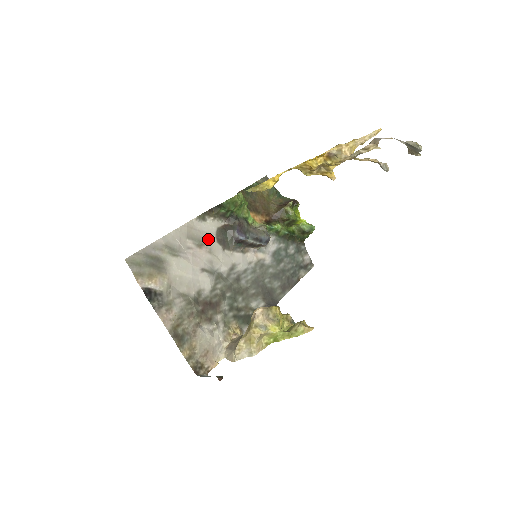
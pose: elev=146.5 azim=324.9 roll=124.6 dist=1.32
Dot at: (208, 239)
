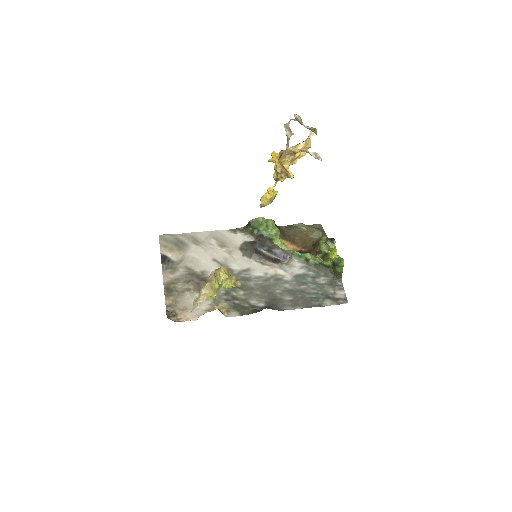
Dot at: (232, 245)
